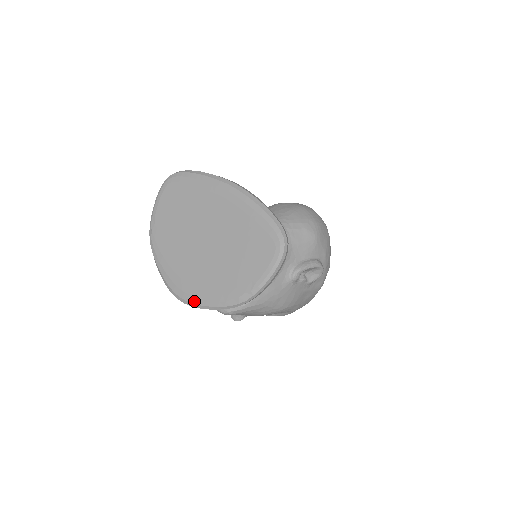
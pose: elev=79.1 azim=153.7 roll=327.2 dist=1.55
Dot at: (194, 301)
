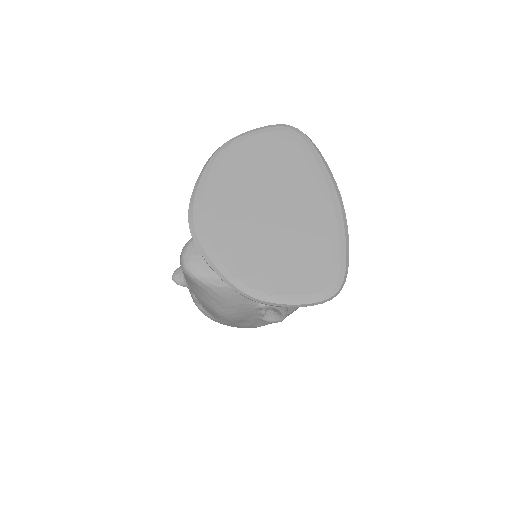
Dot at: (204, 244)
